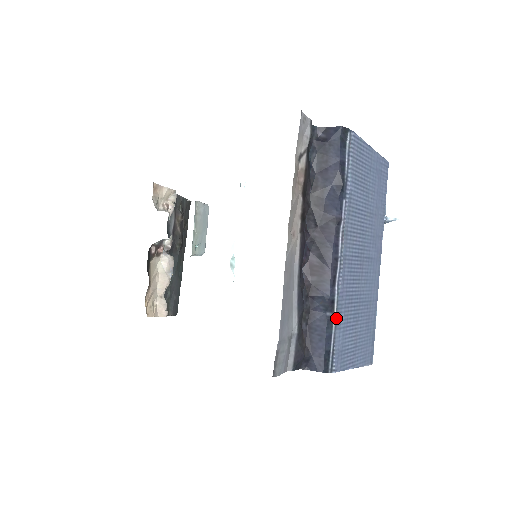
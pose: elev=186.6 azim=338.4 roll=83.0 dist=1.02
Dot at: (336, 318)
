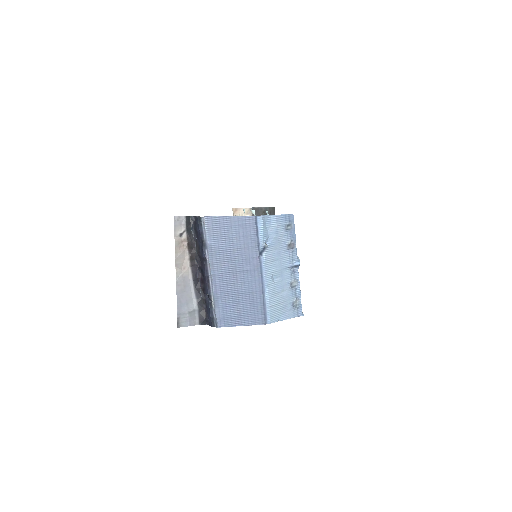
Dot at: (214, 303)
